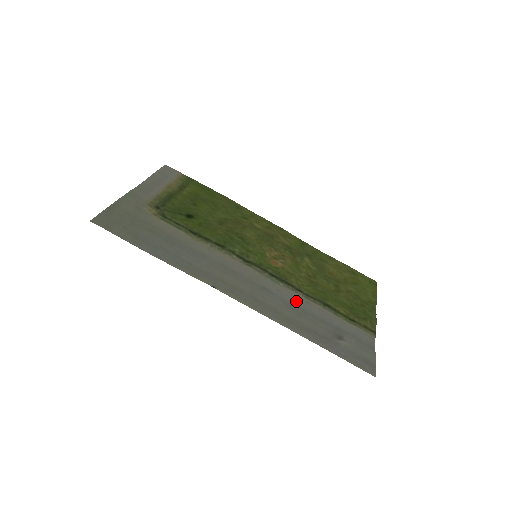
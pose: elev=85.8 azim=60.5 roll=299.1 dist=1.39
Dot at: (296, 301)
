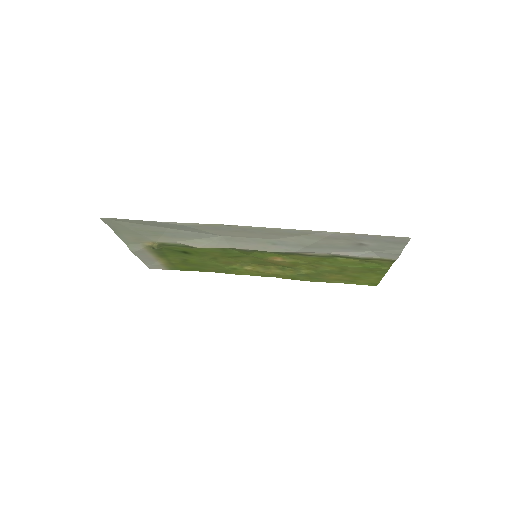
Dot at: (308, 251)
